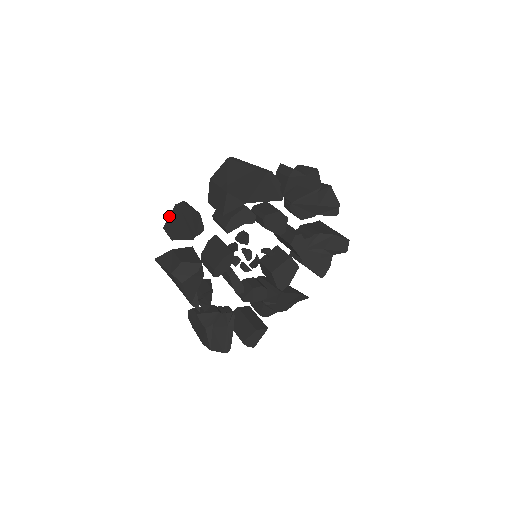
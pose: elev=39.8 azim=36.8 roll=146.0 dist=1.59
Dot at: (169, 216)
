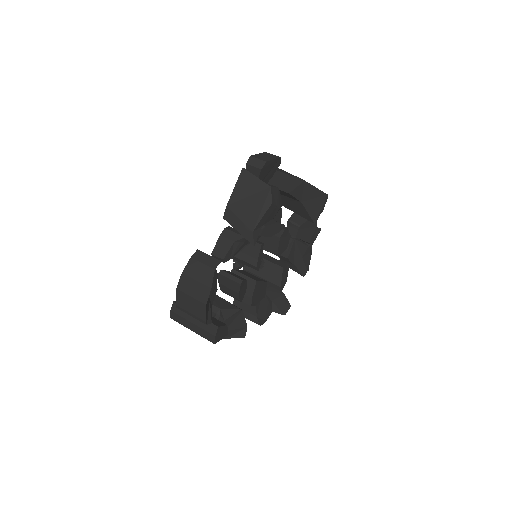
Dot at: (259, 153)
